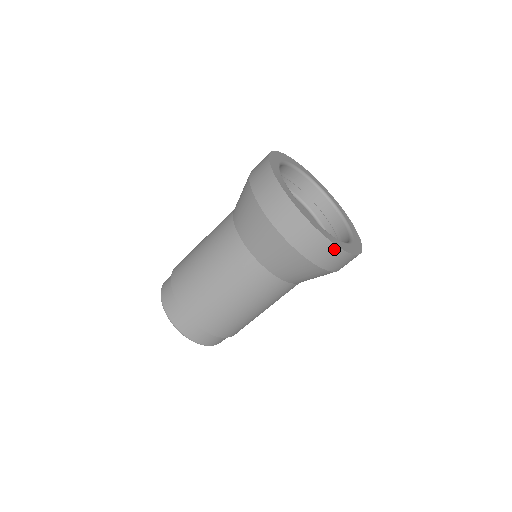
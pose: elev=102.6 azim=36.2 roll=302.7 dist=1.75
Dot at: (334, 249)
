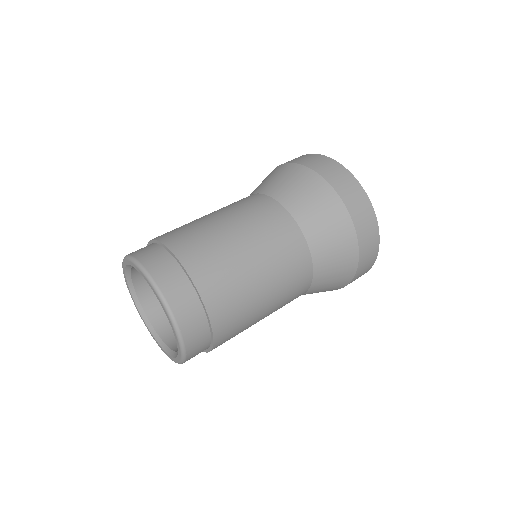
Dot at: (375, 251)
